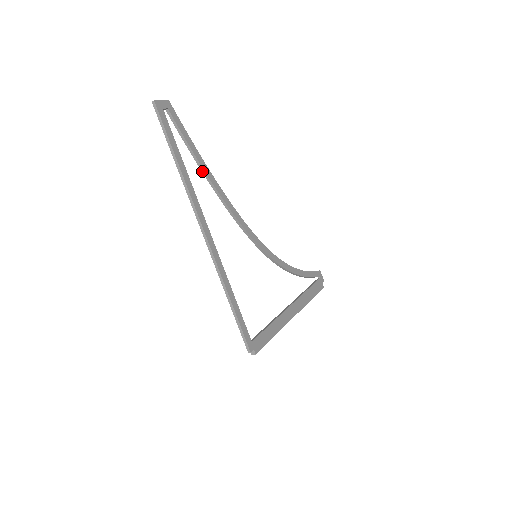
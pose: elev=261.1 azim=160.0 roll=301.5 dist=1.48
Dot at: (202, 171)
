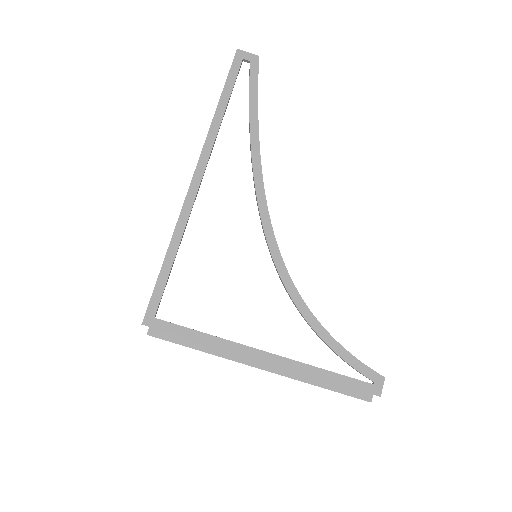
Dot at: (250, 132)
